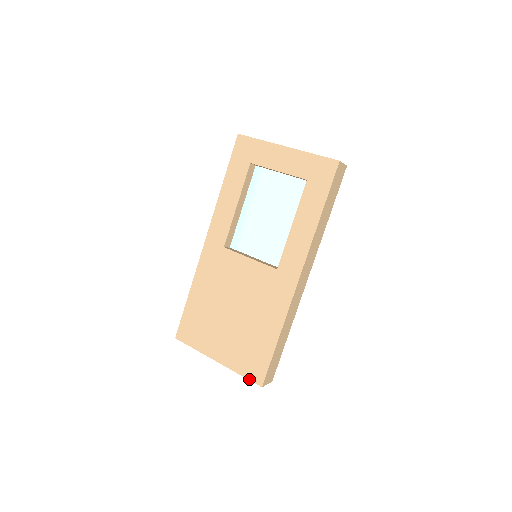
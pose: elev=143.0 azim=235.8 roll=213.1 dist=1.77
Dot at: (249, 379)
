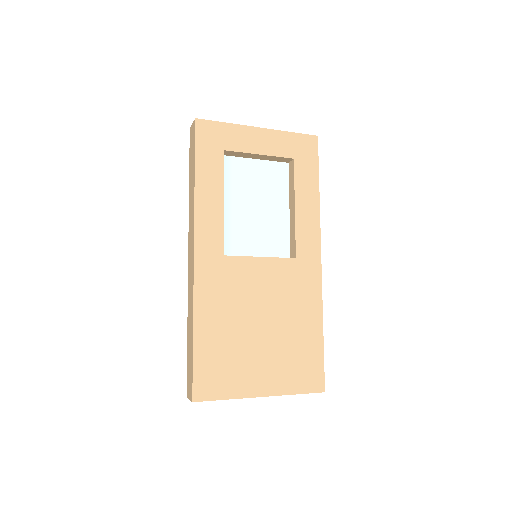
Dot at: (309, 392)
